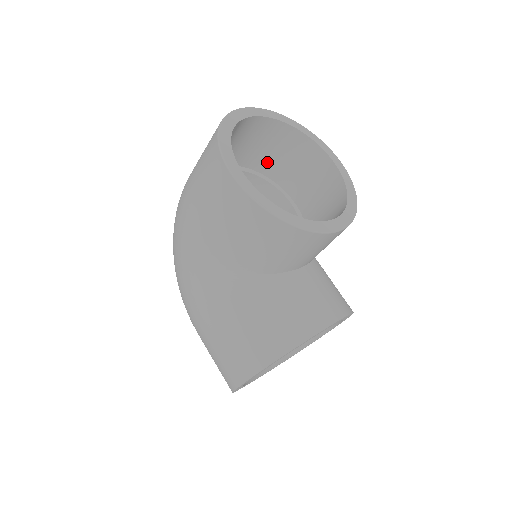
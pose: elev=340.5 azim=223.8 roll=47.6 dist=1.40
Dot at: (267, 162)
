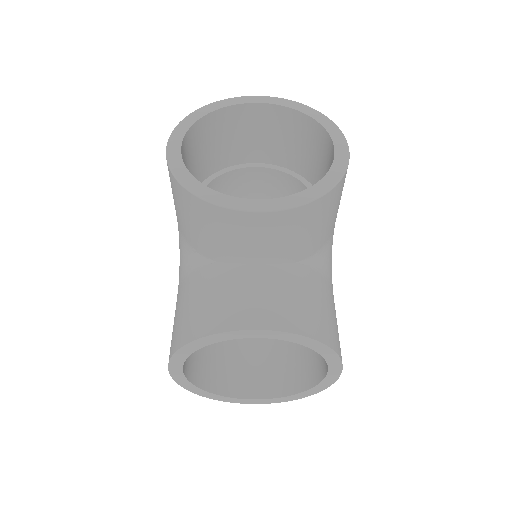
Dot at: (300, 160)
